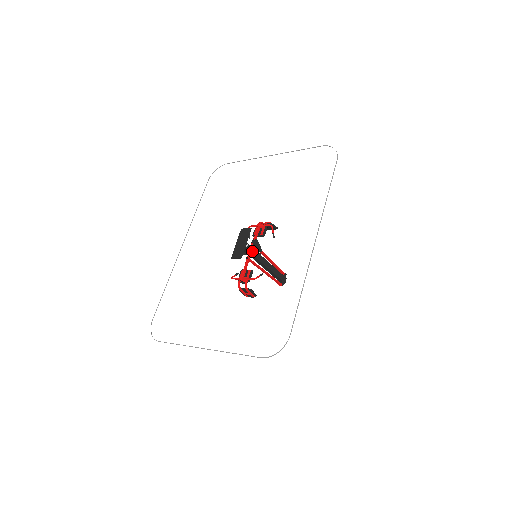
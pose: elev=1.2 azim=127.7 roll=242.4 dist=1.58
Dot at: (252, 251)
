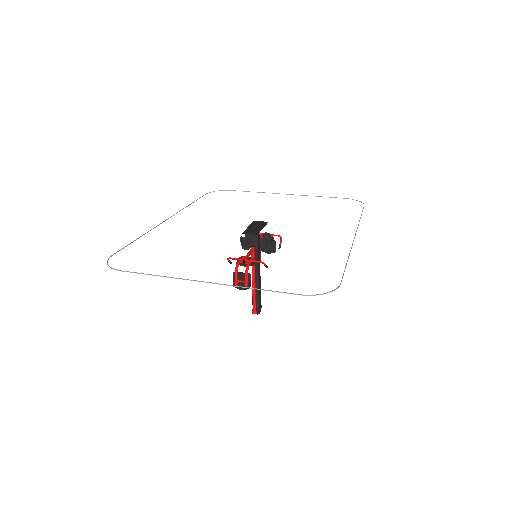
Dot at: (259, 245)
